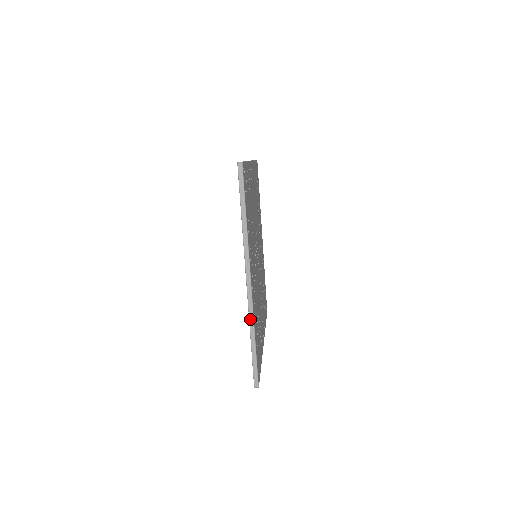
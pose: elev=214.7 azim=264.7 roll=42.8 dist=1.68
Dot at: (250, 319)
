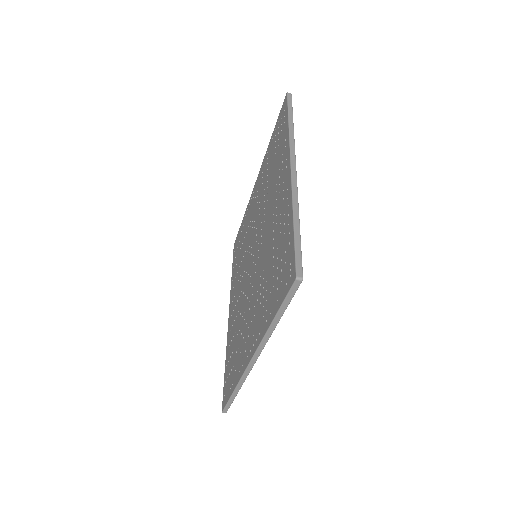
Dot at: (240, 381)
